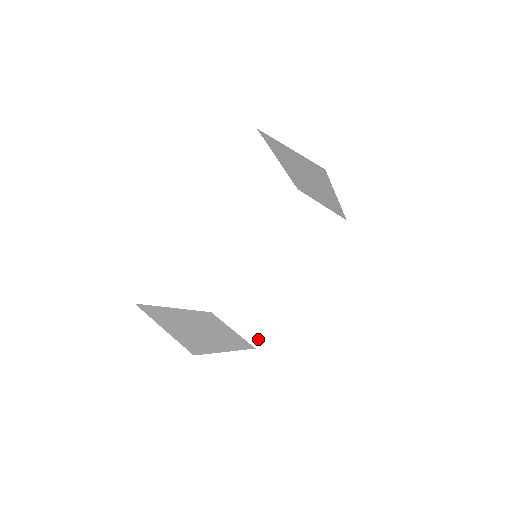
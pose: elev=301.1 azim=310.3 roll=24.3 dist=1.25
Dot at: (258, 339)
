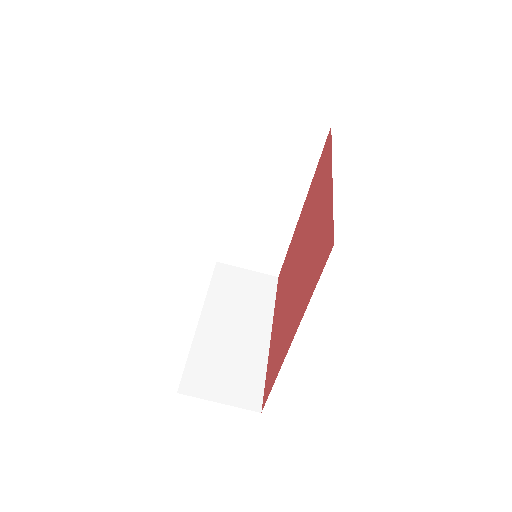
Dot at: (277, 270)
